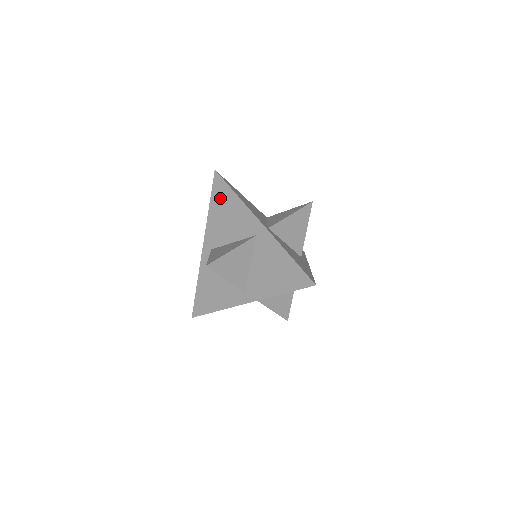
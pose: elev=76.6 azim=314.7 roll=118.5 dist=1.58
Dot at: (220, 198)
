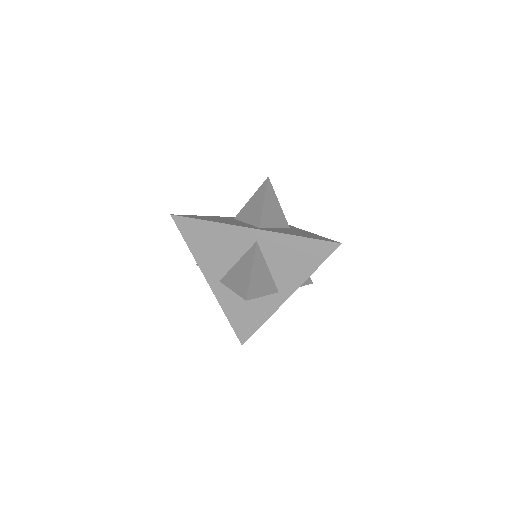
Dot at: (195, 235)
